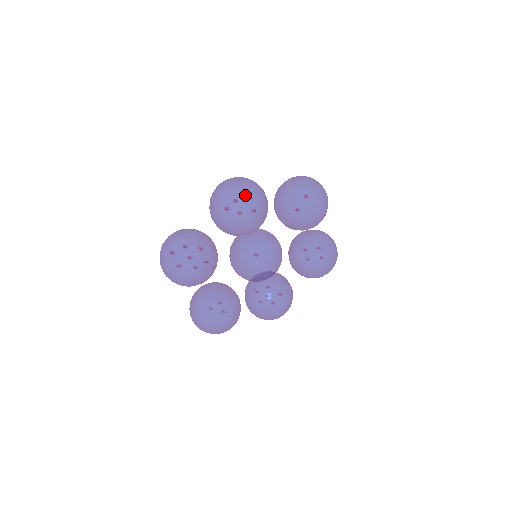
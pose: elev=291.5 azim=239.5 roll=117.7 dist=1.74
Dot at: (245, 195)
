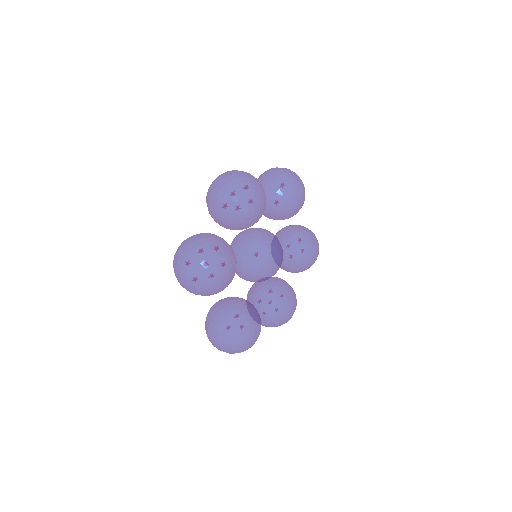
Dot at: (247, 179)
